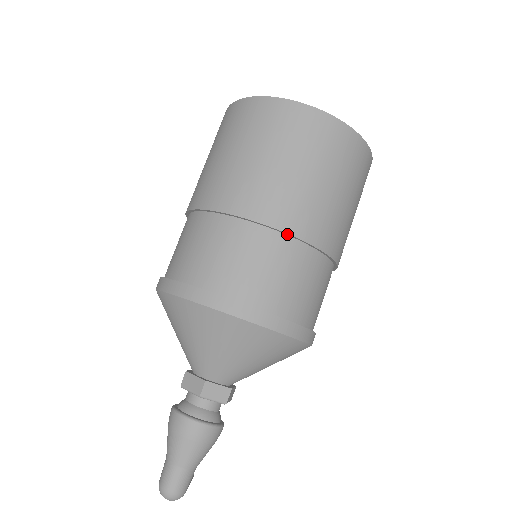
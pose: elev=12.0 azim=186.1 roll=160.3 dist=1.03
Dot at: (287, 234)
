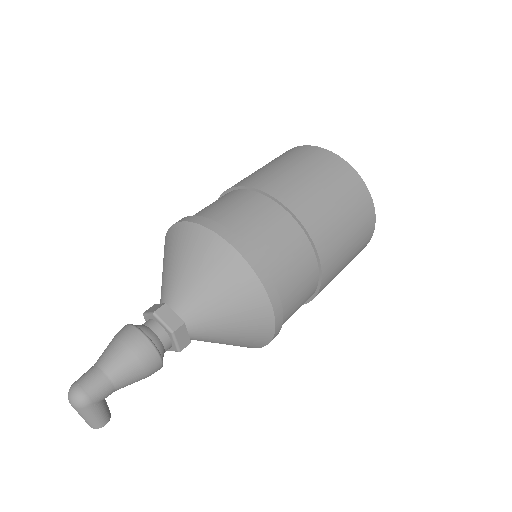
Dot at: (278, 202)
